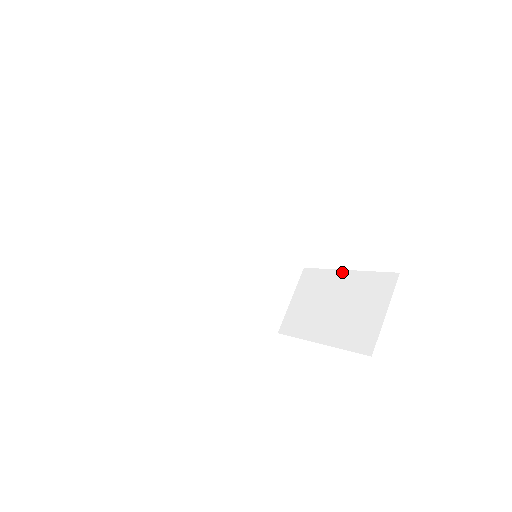
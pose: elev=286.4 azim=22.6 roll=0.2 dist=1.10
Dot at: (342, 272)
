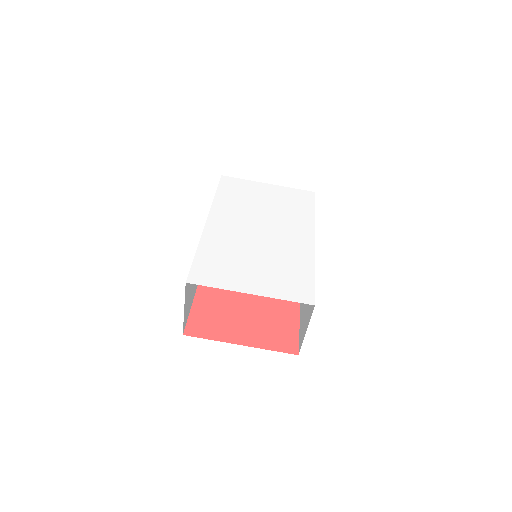
Dot at: (265, 185)
